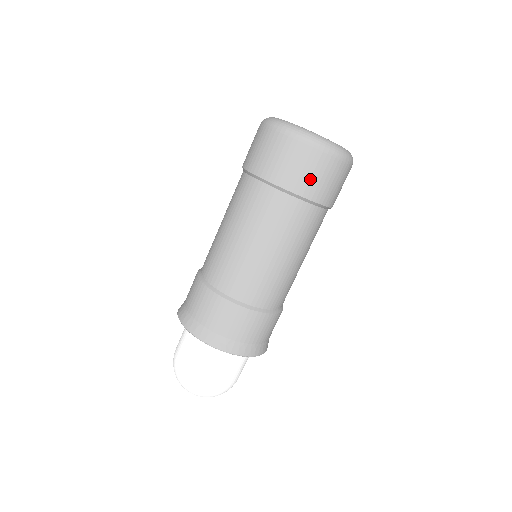
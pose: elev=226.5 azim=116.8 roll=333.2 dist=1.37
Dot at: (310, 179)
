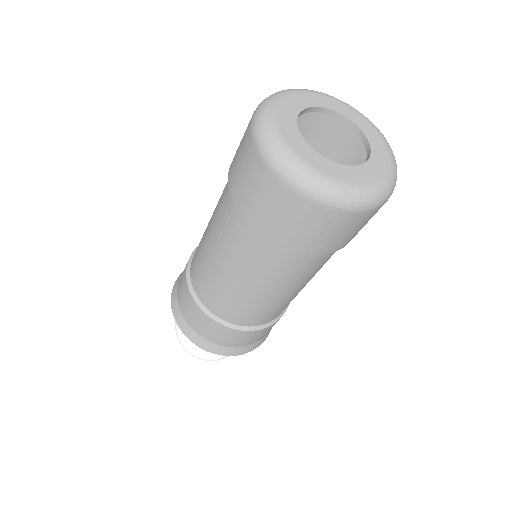
Dot at: (323, 238)
